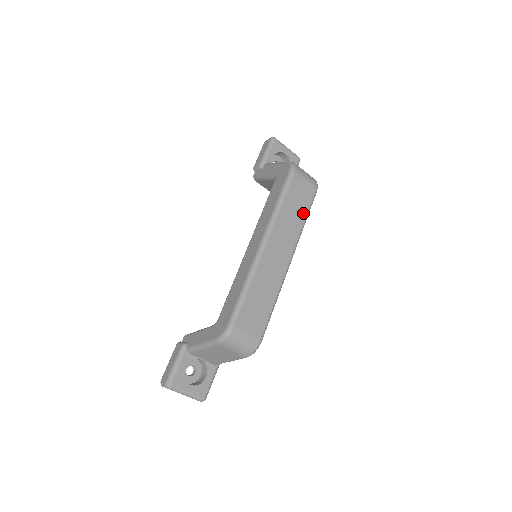
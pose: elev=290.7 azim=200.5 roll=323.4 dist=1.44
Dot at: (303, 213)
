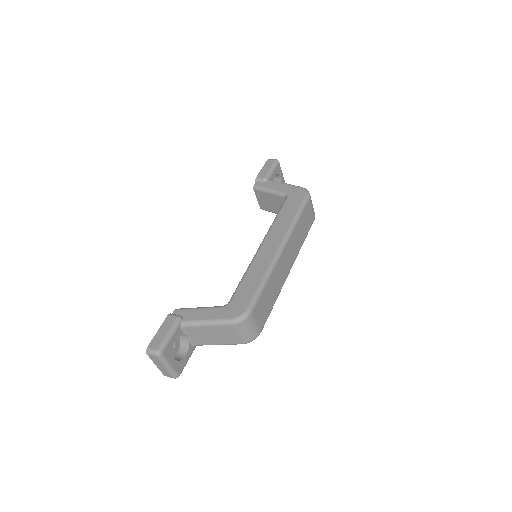
Dot at: (305, 234)
